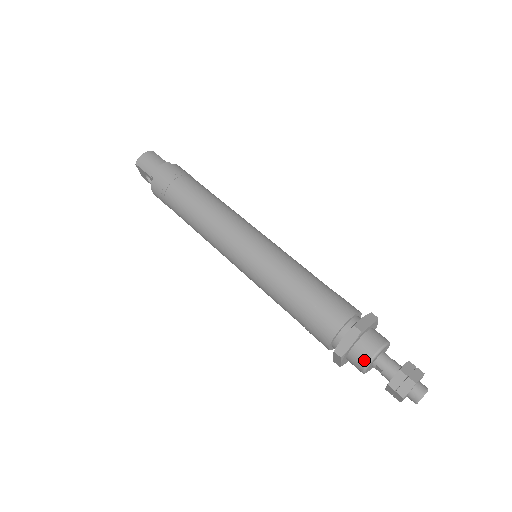
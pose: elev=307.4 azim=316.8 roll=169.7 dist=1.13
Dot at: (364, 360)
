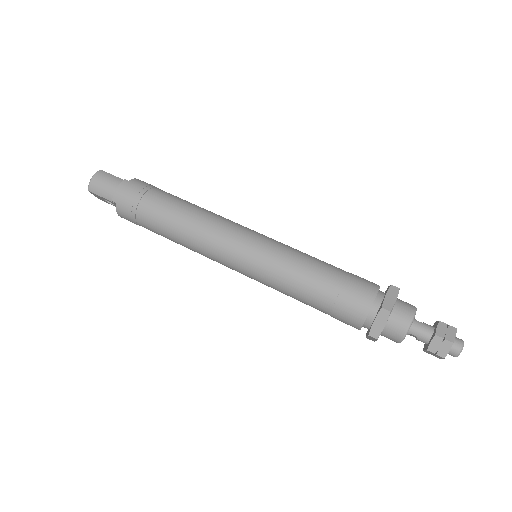
Dot at: (399, 335)
